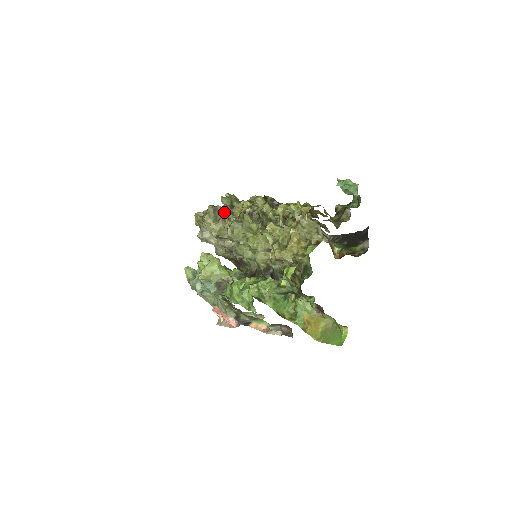
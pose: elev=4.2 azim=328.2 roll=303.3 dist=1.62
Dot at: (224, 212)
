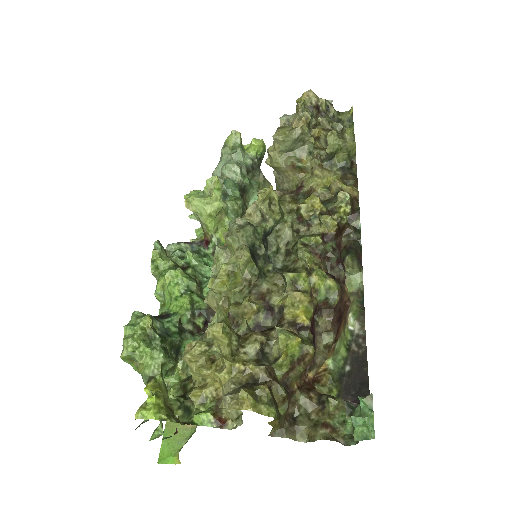
Dot at: (310, 153)
